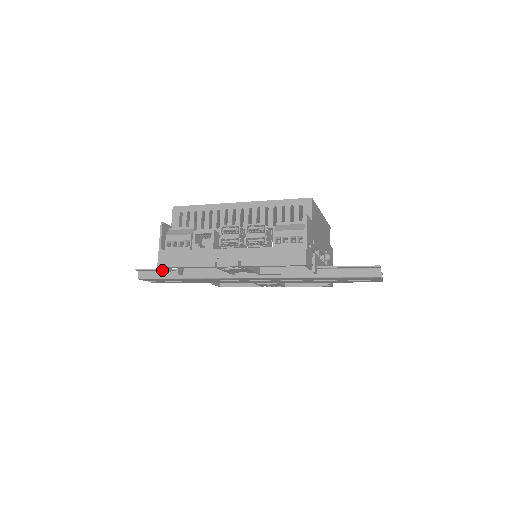
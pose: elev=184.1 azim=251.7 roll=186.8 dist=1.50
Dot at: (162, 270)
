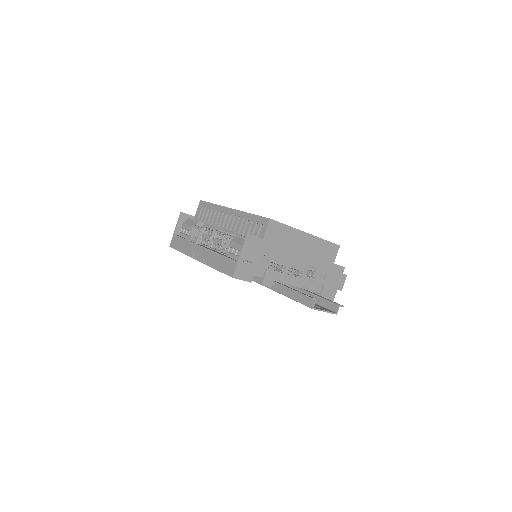
Dot at: occluded
